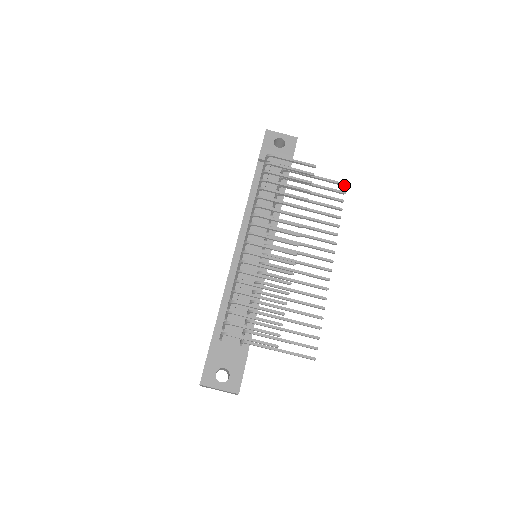
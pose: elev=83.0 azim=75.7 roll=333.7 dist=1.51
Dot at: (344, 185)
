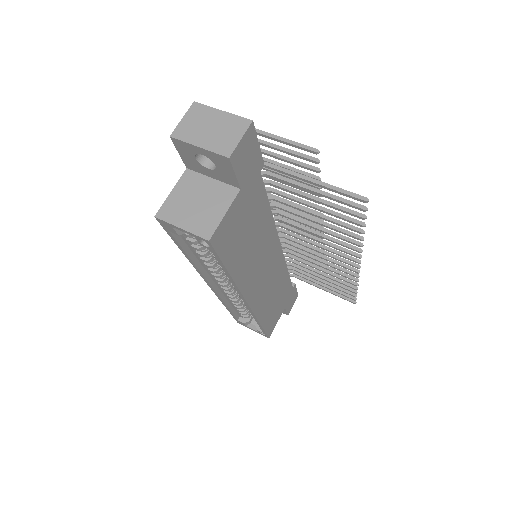
Dot at: (353, 301)
